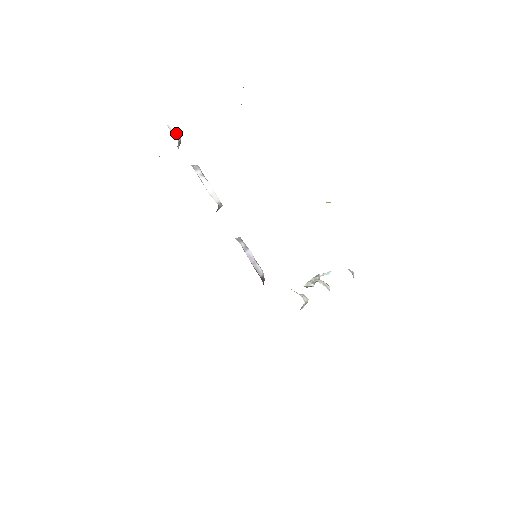
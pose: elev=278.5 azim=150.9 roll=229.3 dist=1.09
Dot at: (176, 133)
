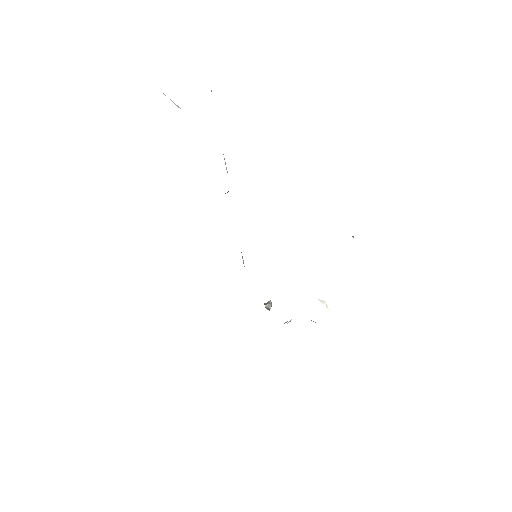
Dot at: occluded
